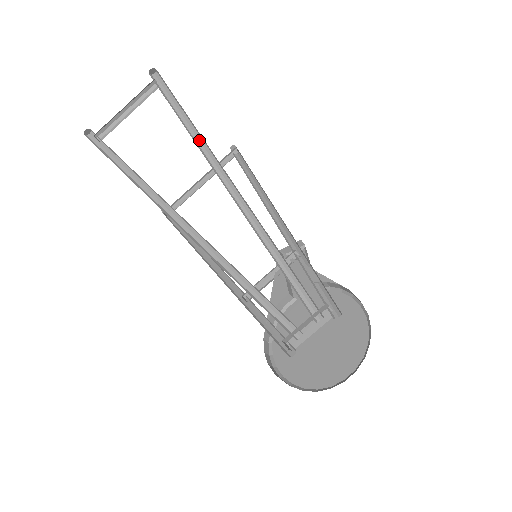
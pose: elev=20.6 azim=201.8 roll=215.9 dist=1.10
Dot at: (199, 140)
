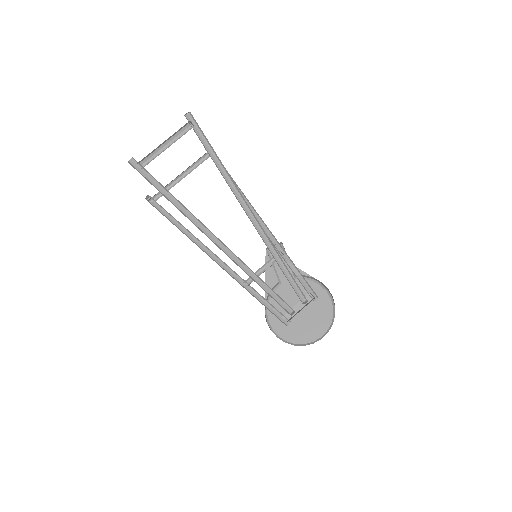
Dot at: (225, 175)
